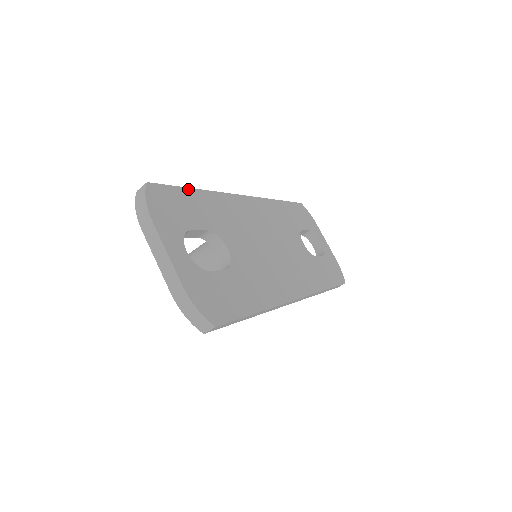
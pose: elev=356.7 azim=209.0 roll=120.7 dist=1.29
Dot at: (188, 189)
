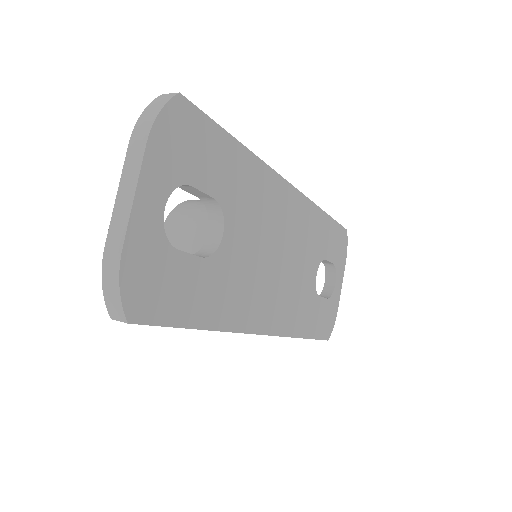
Dot at: (229, 135)
